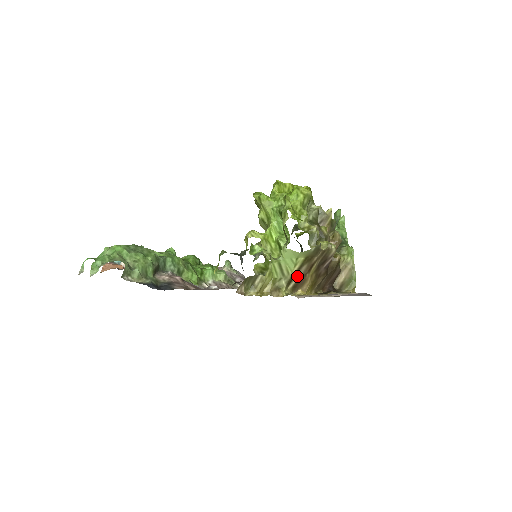
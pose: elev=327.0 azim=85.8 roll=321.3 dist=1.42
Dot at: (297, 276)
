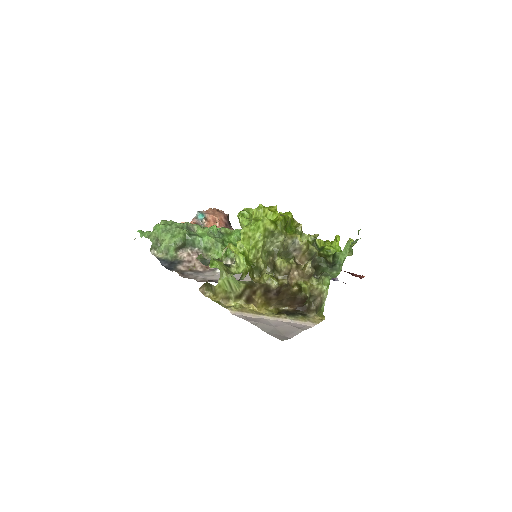
Dot at: (245, 294)
